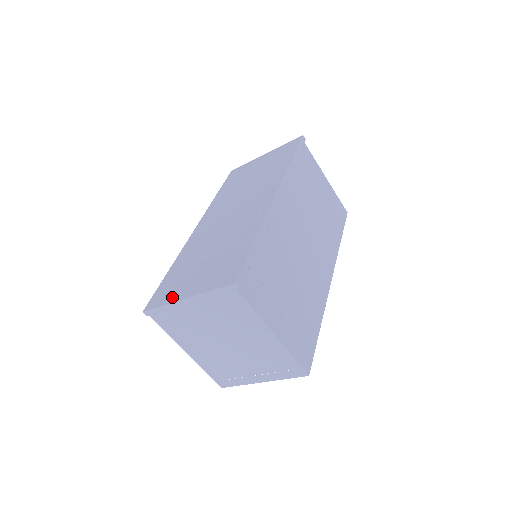
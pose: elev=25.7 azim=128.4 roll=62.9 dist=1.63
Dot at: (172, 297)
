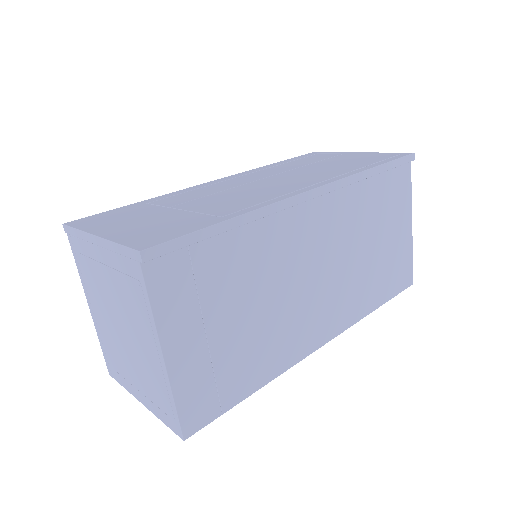
Dot at: (94, 226)
